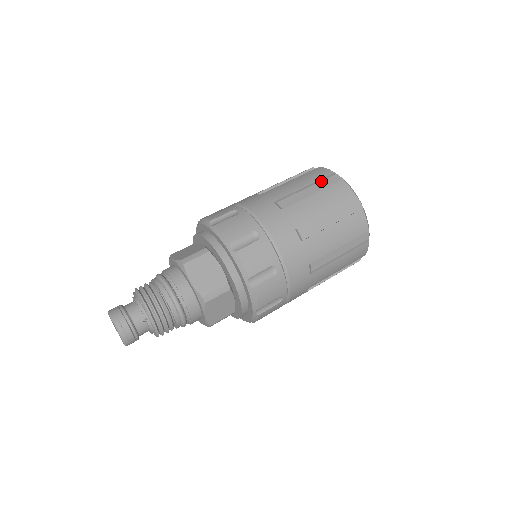
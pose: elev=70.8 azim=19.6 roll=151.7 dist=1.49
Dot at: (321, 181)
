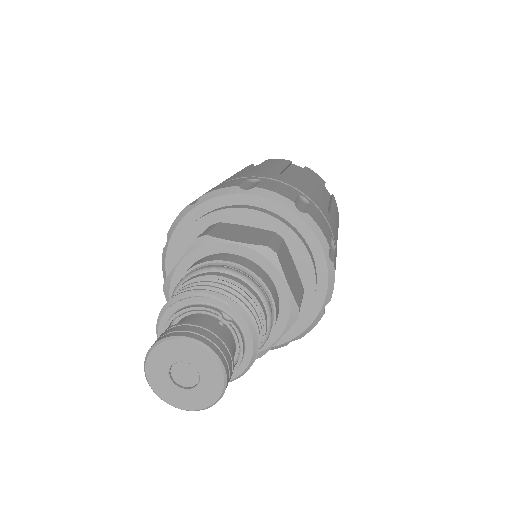
Dot at: occluded
